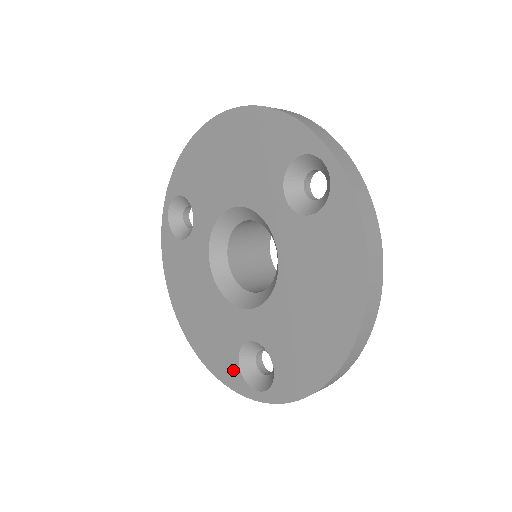
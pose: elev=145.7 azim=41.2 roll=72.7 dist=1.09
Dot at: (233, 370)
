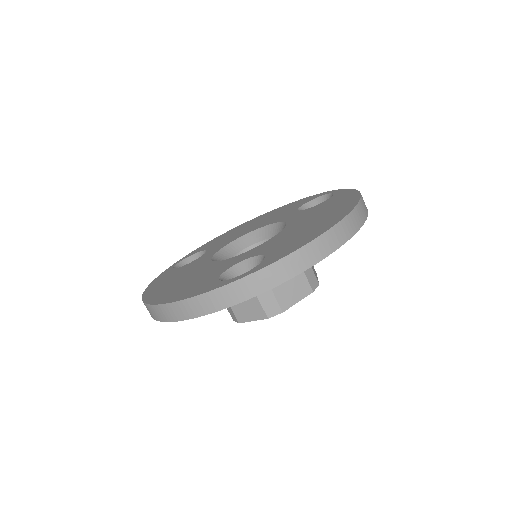
Dot at: (208, 284)
